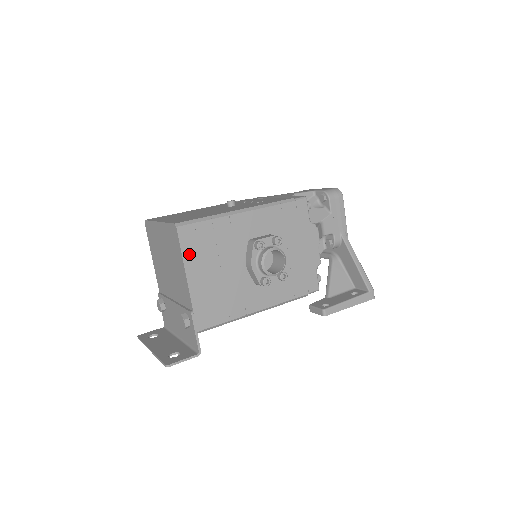
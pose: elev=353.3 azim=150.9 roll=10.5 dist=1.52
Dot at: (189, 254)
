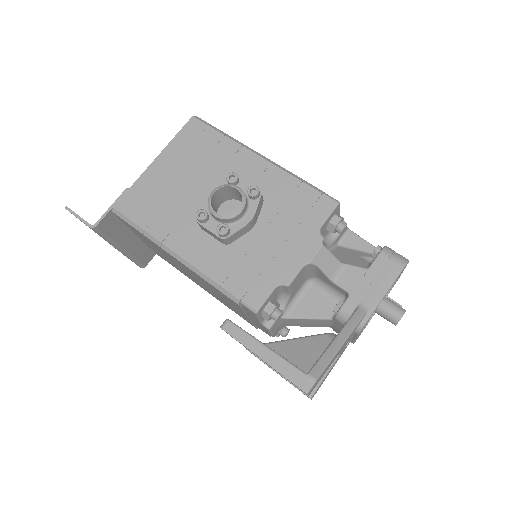
Dot at: (178, 143)
